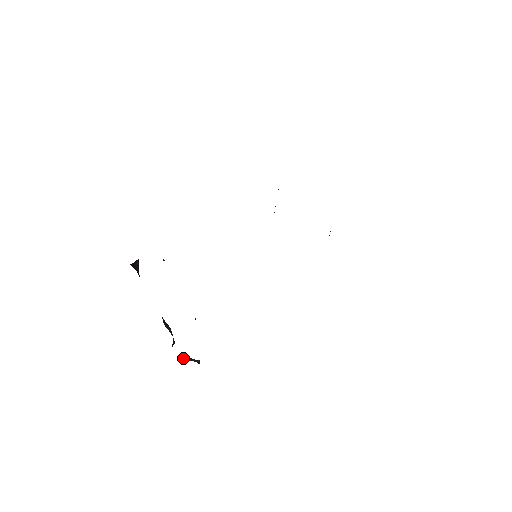
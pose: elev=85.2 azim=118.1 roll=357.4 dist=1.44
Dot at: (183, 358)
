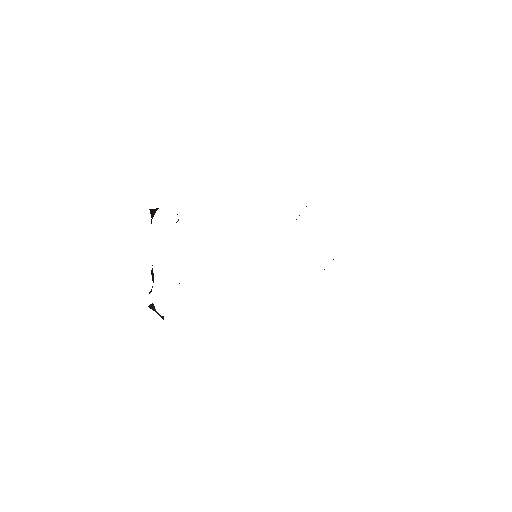
Dot at: (152, 308)
